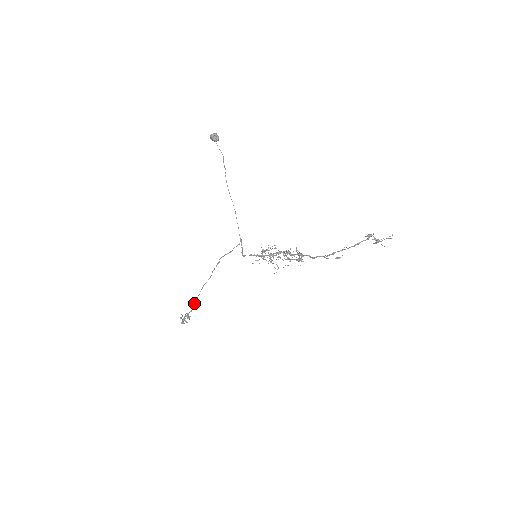
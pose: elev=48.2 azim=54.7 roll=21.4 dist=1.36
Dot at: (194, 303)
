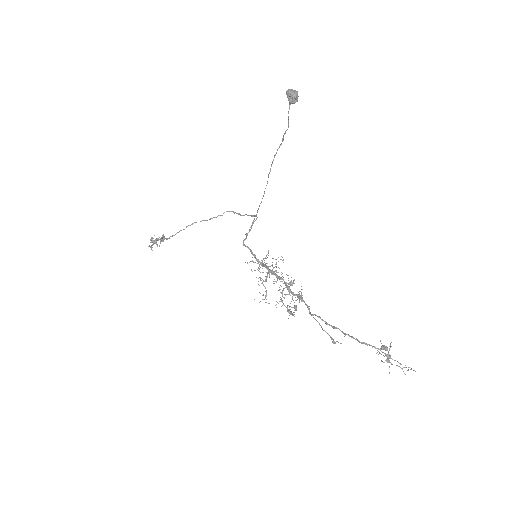
Dot at: occluded
